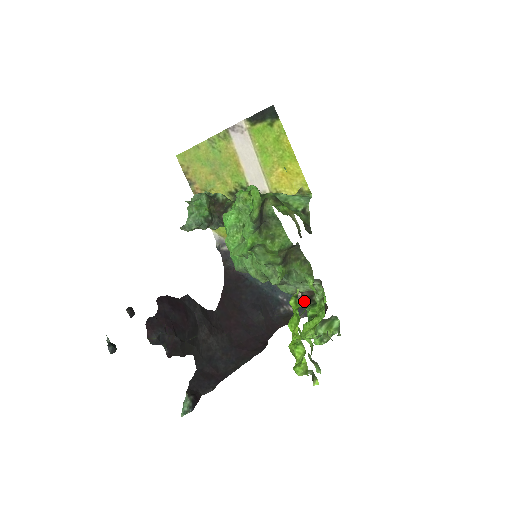
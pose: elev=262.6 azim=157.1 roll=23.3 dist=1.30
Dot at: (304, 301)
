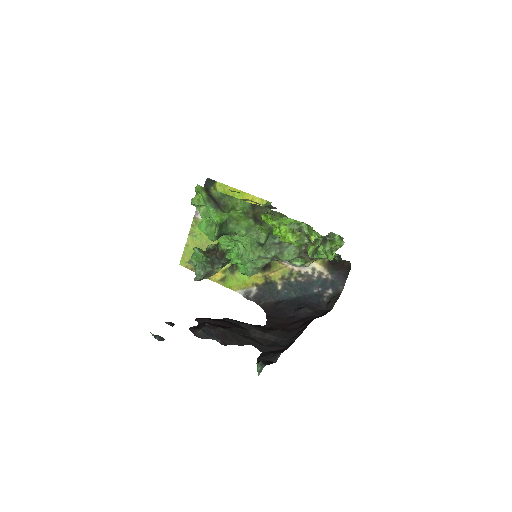
Dot at: occluded
